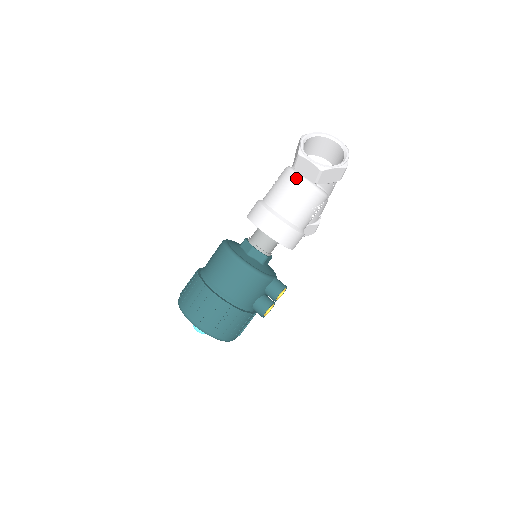
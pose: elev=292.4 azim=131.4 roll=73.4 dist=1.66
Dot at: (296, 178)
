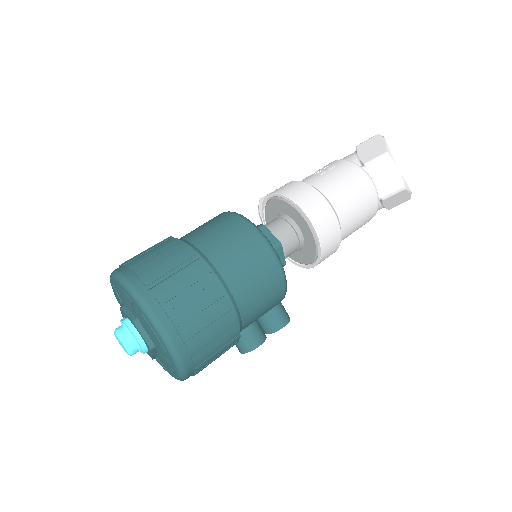
Dot at: (368, 180)
